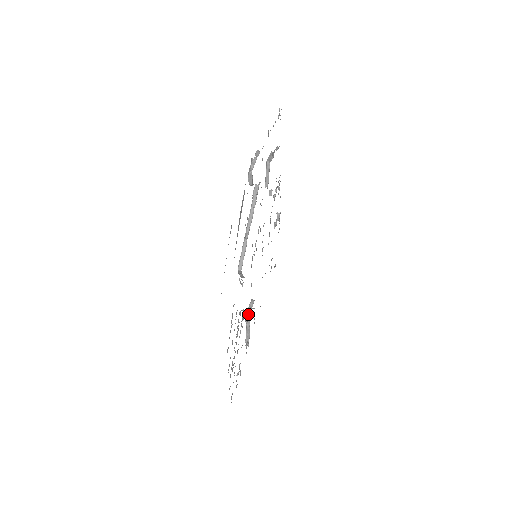
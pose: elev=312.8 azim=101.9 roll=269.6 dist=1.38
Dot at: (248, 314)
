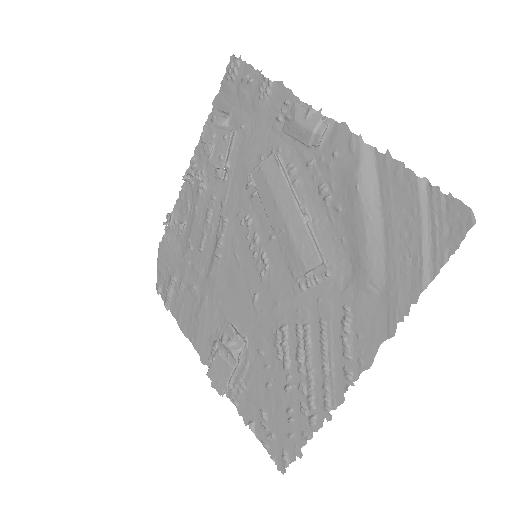
Dot at: (245, 342)
